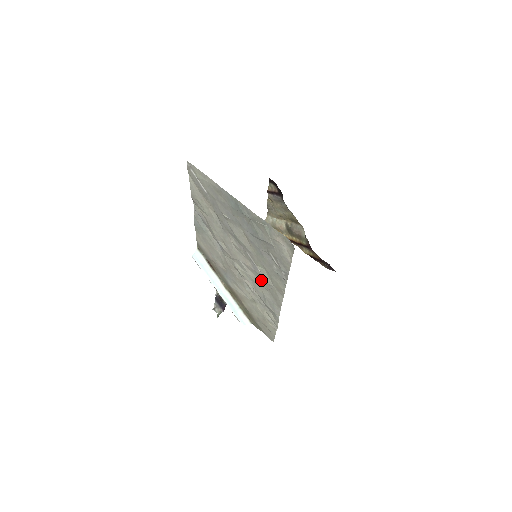
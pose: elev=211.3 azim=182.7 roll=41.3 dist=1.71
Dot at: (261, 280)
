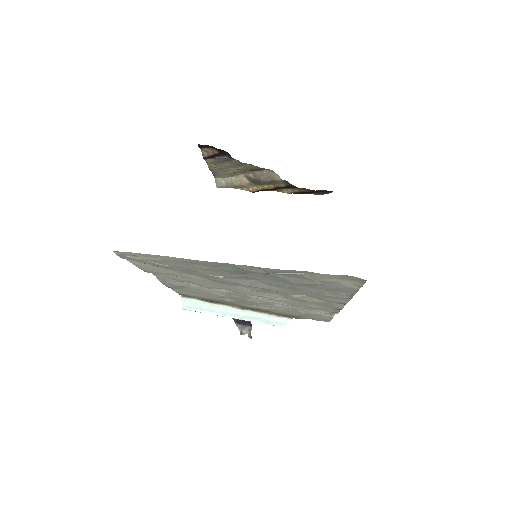
Dot at: (302, 301)
